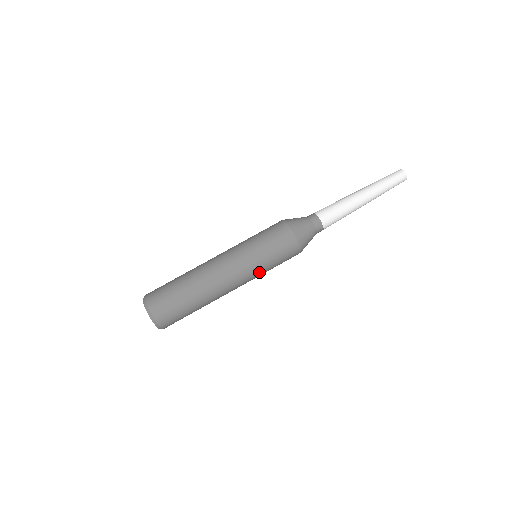
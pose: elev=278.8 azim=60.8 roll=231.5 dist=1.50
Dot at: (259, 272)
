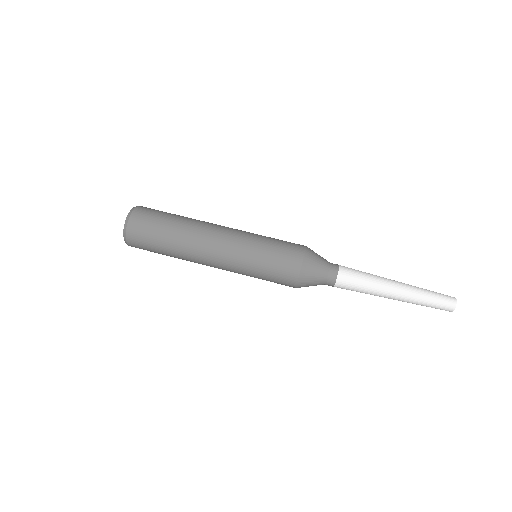
Dot at: (244, 273)
